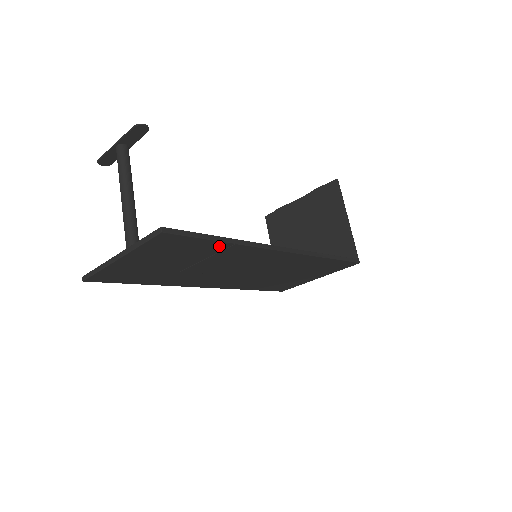
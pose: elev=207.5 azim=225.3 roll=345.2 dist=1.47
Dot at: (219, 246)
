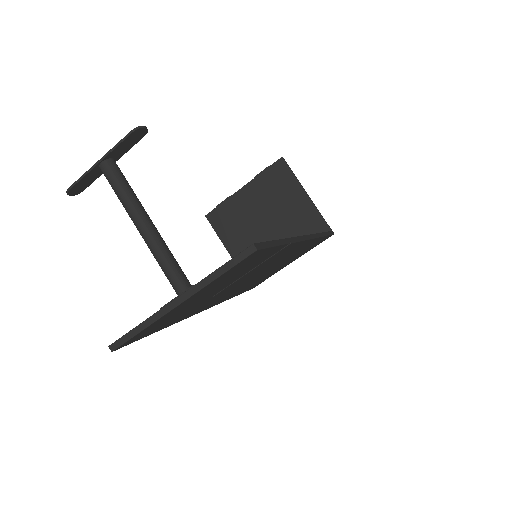
Dot at: (275, 251)
